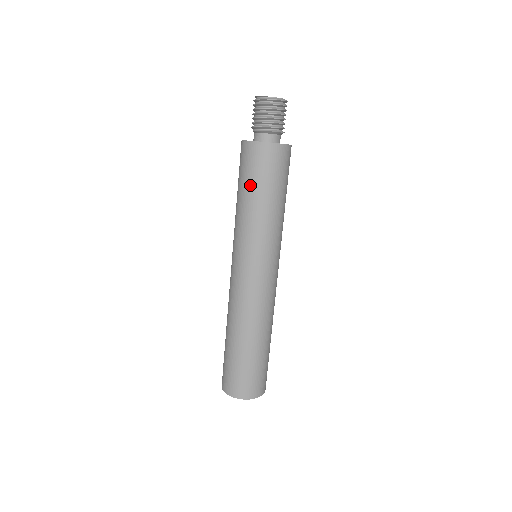
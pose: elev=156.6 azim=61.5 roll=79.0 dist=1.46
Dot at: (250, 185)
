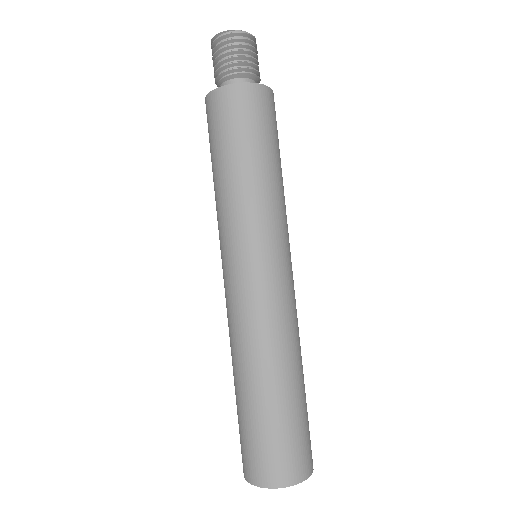
Dot at: (249, 143)
